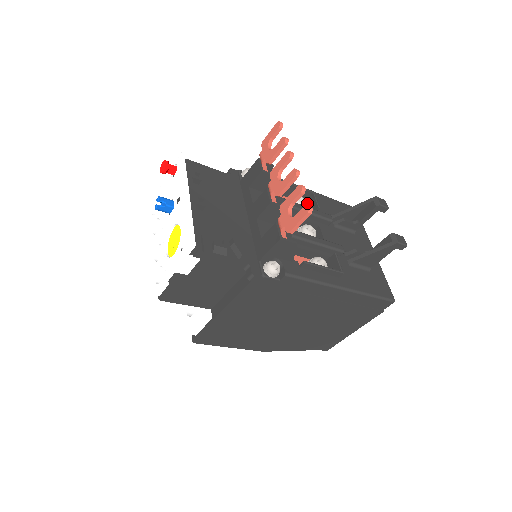
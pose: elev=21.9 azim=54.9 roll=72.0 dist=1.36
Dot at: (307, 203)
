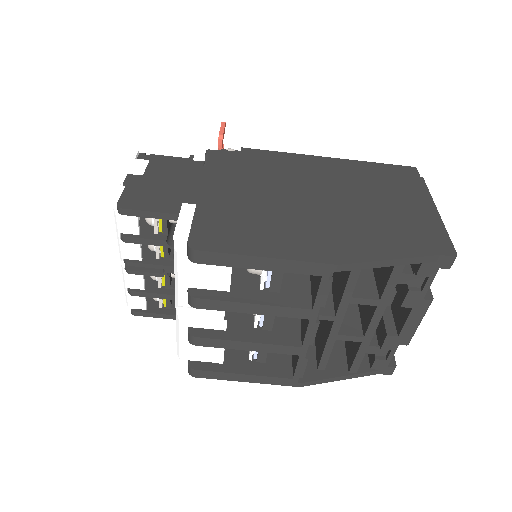
Dot at: occluded
